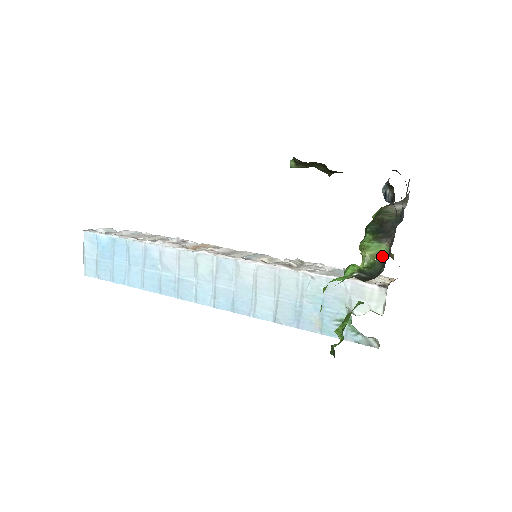
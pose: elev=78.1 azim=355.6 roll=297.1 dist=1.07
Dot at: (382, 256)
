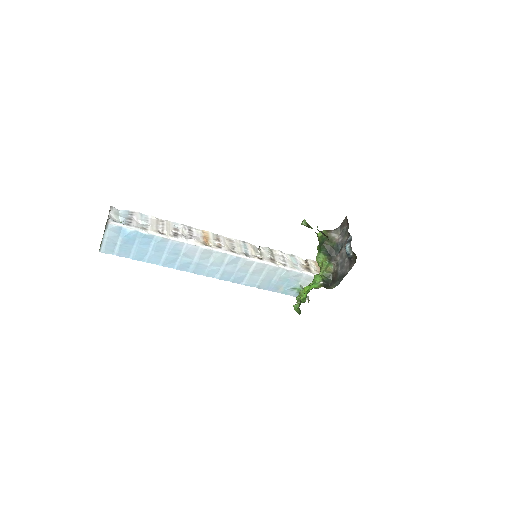
Dot at: (329, 268)
